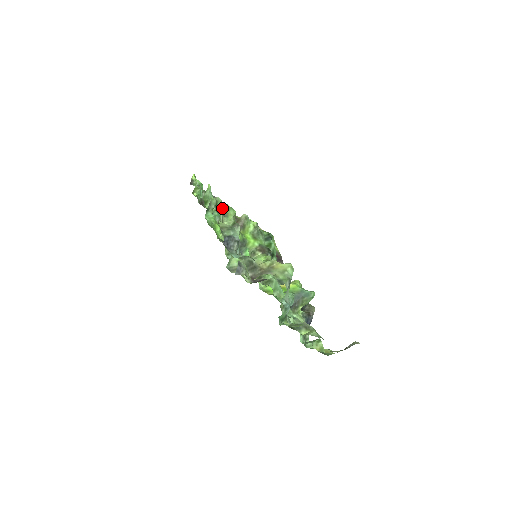
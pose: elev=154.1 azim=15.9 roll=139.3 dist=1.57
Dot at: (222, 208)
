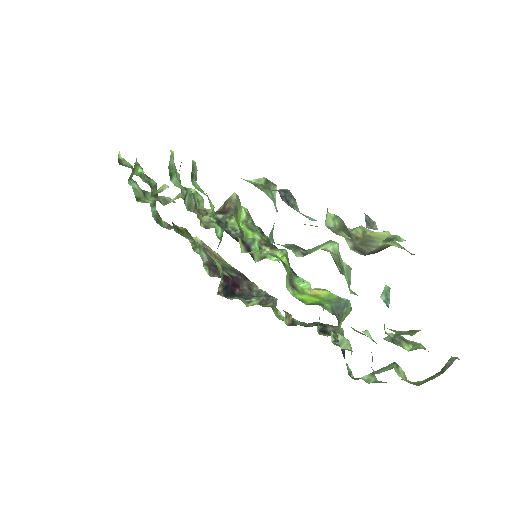
Dot at: occluded
